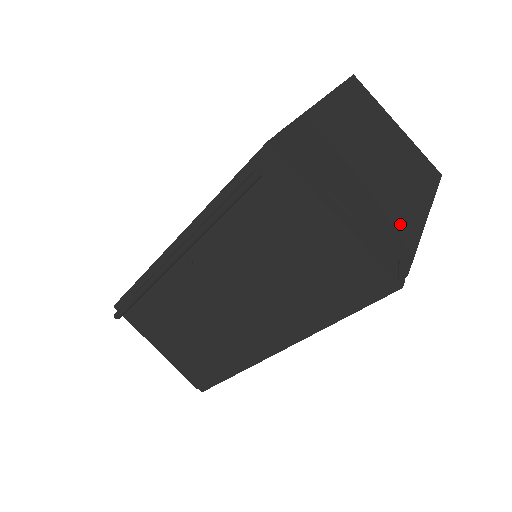
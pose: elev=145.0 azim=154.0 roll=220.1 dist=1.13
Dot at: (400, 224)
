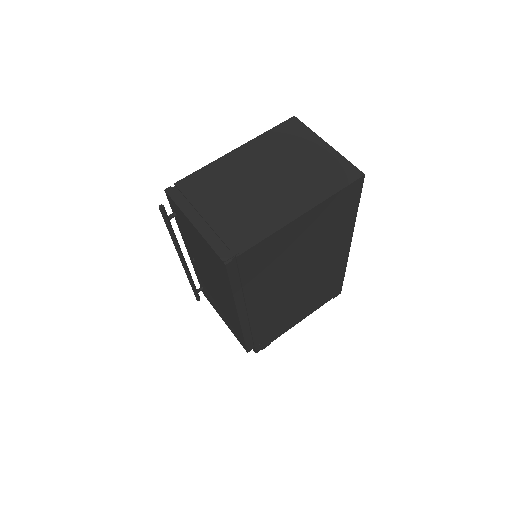
Dot at: (258, 223)
